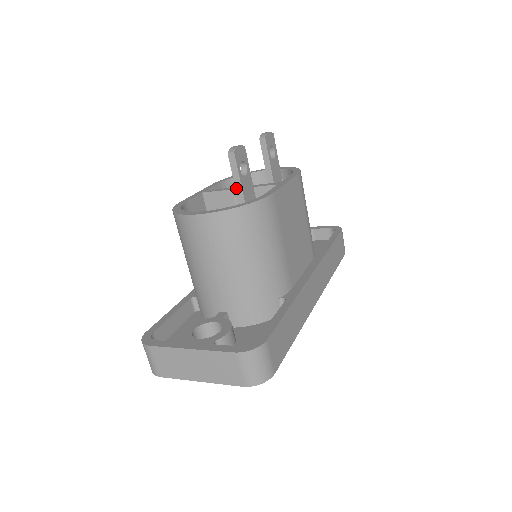
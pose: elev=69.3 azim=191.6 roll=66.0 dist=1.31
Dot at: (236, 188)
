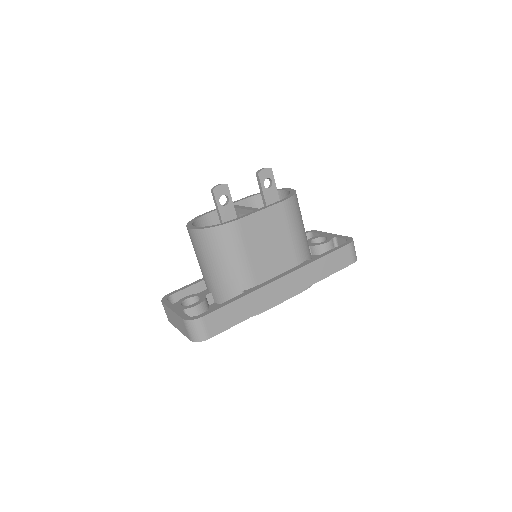
Dot at: (218, 213)
